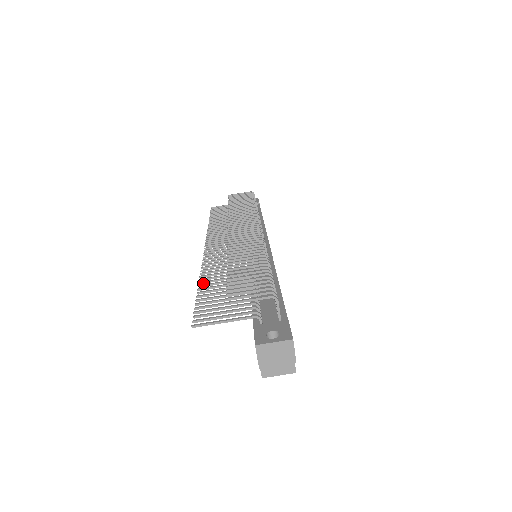
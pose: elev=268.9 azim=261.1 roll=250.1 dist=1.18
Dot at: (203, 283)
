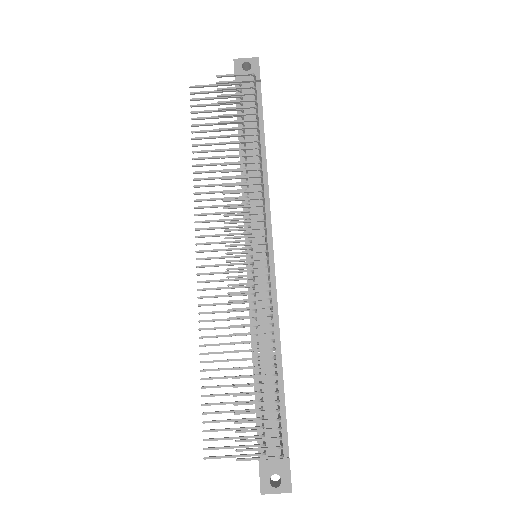
Dot at: occluded
